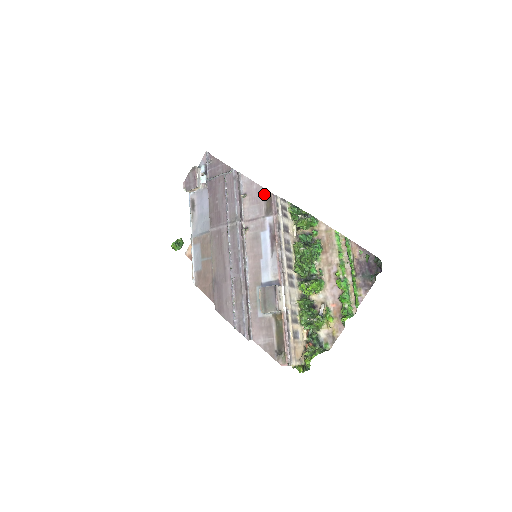
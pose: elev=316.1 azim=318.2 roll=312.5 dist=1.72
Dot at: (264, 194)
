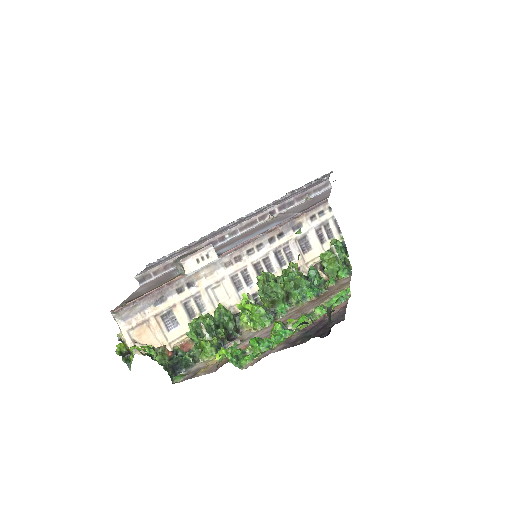
Dot at: (322, 200)
